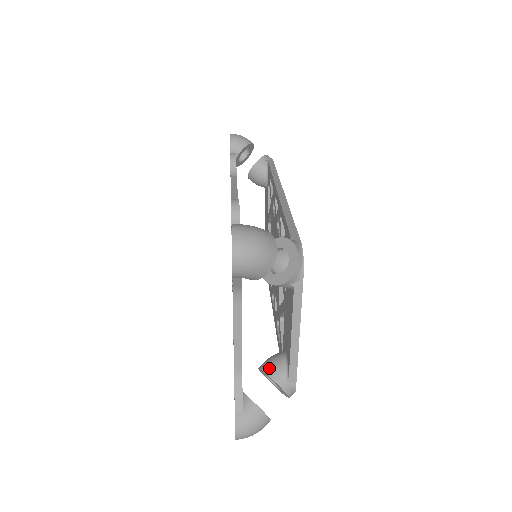
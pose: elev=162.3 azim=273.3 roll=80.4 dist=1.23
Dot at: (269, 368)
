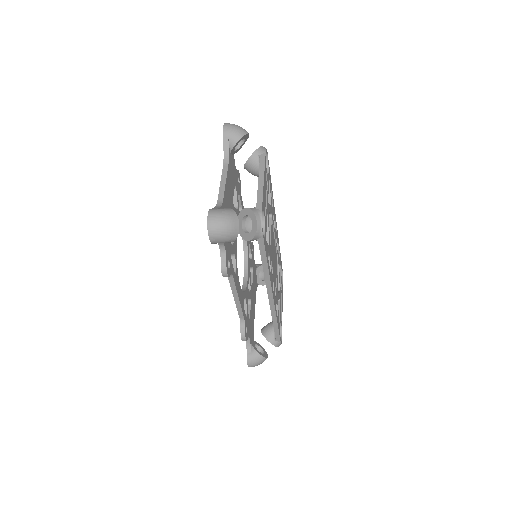
Dot at: occluded
